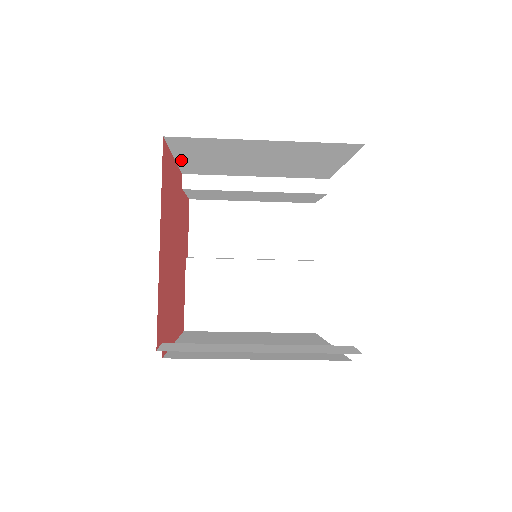
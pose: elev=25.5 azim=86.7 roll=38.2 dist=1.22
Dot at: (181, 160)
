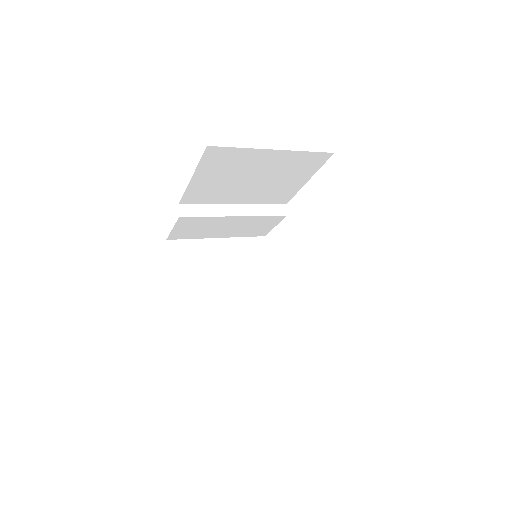
Dot at: (194, 181)
